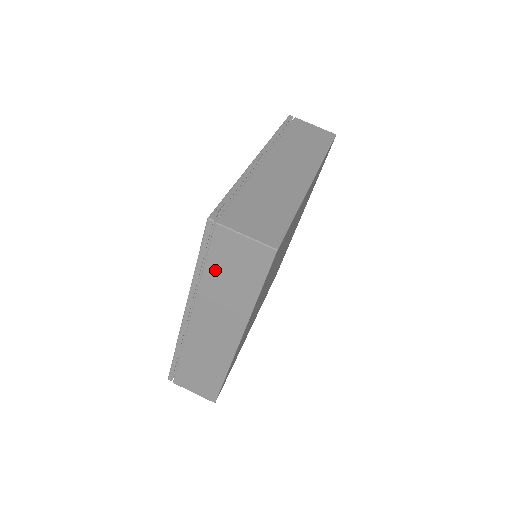
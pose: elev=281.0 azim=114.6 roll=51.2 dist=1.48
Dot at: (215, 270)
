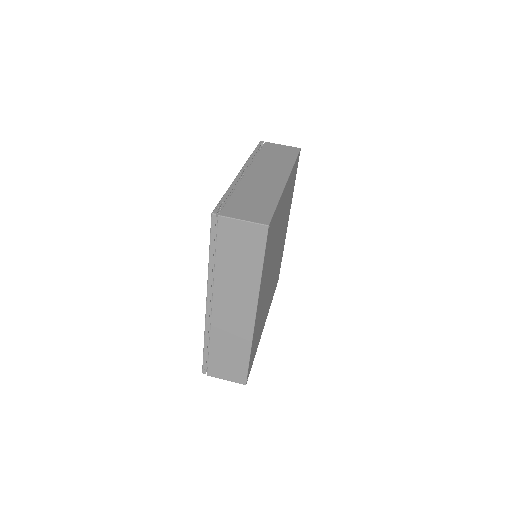
Dot at: (224, 256)
